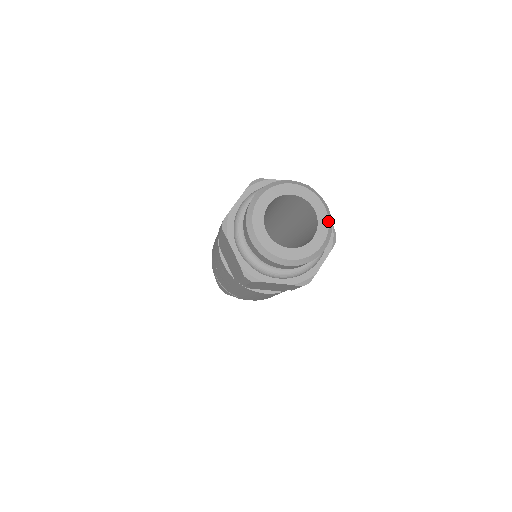
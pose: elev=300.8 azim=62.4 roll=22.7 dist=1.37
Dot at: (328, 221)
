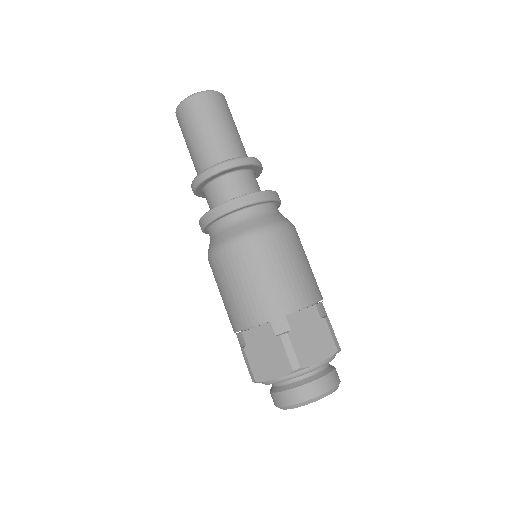
Dot at: occluded
